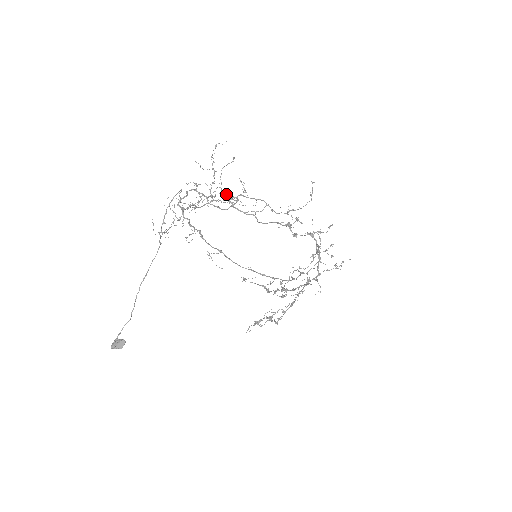
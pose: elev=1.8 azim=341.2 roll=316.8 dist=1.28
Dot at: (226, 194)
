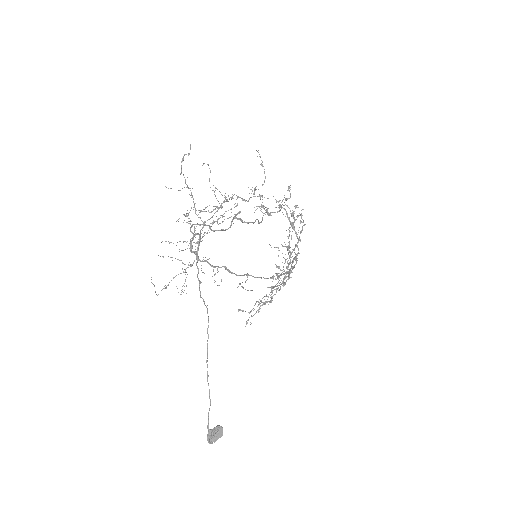
Dot at: occluded
